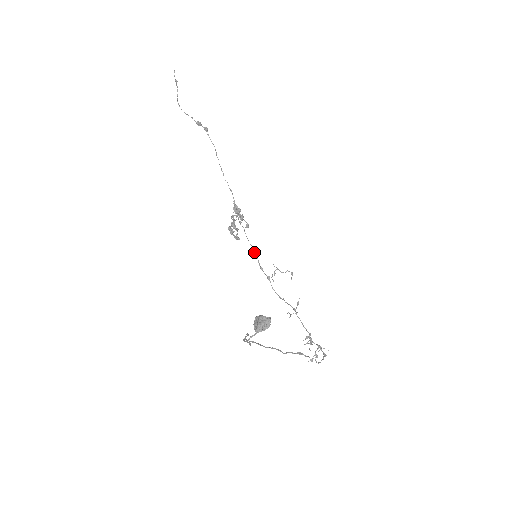
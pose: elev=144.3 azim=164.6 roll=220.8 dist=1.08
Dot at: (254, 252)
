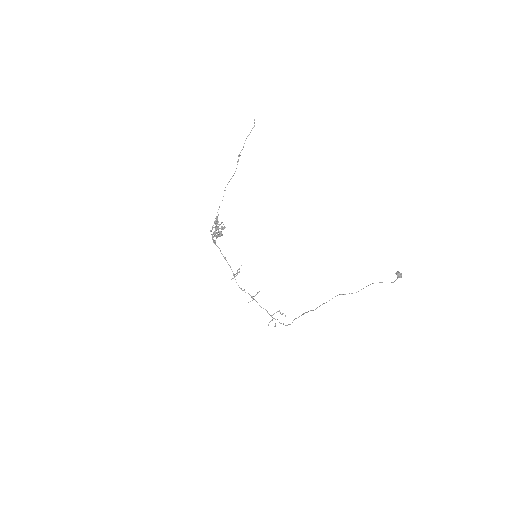
Dot at: occluded
